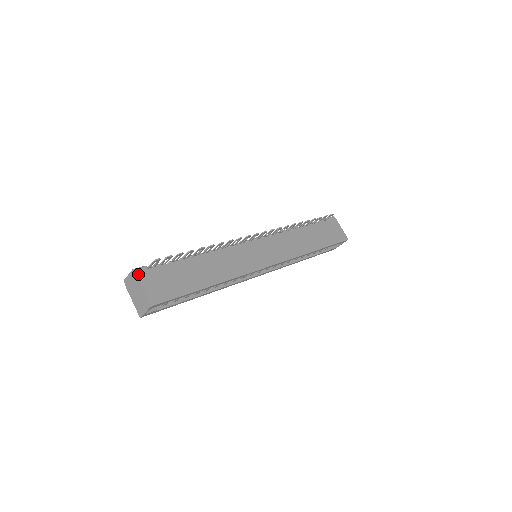
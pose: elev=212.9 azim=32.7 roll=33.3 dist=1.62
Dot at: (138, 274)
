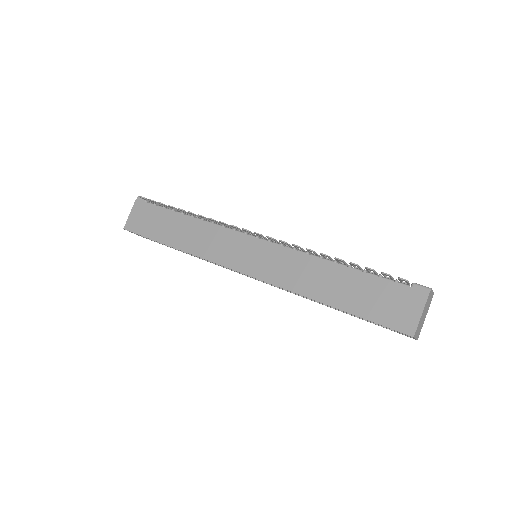
Dot at: (136, 201)
